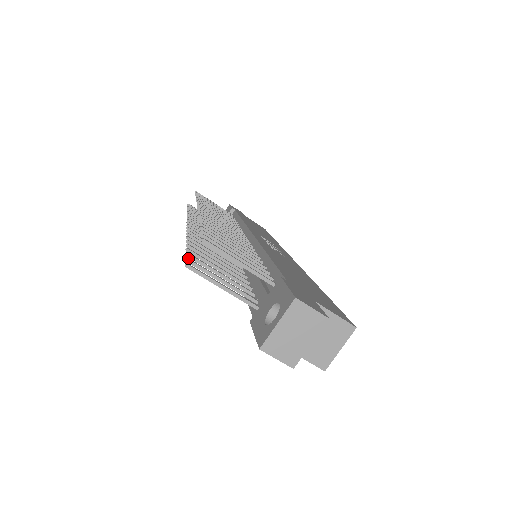
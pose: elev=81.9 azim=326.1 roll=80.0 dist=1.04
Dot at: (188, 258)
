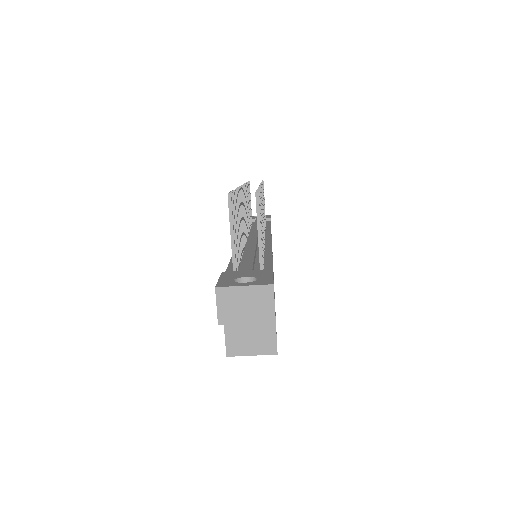
Dot at: occluded
